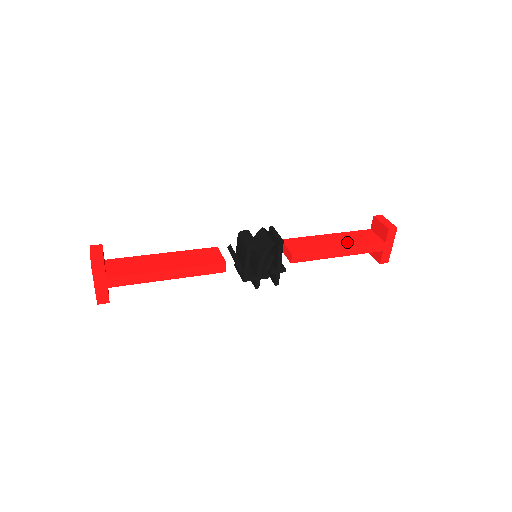
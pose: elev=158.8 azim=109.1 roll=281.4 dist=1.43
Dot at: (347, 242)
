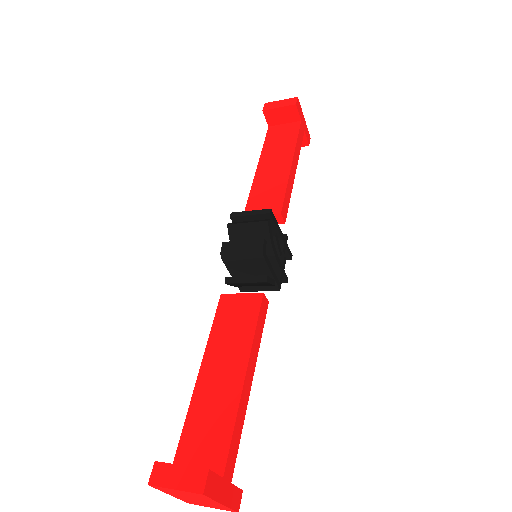
Dot at: (283, 154)
